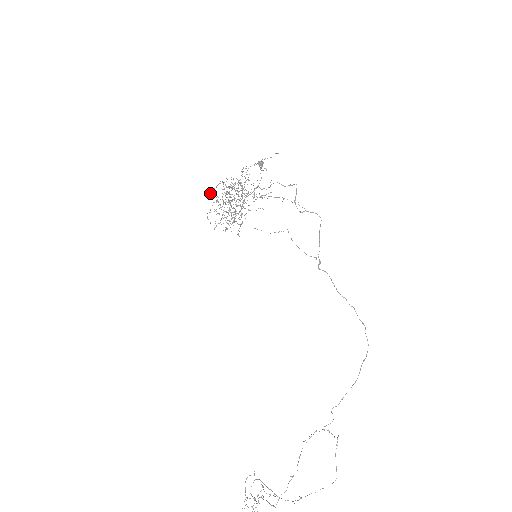
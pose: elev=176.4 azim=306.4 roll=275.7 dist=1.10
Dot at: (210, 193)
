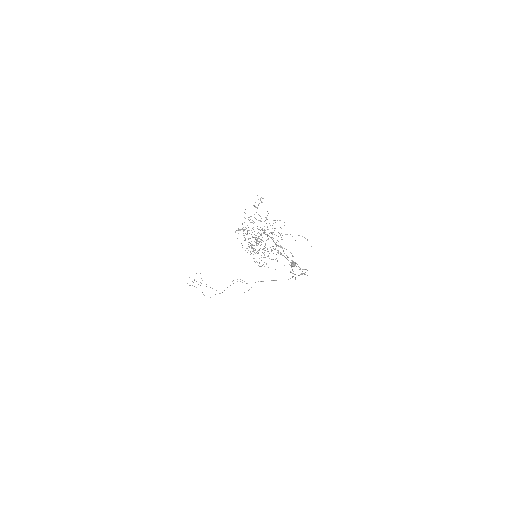
Dot at: (245, 227)
